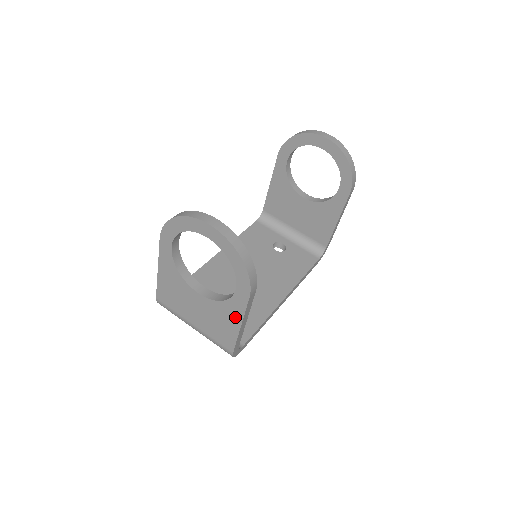
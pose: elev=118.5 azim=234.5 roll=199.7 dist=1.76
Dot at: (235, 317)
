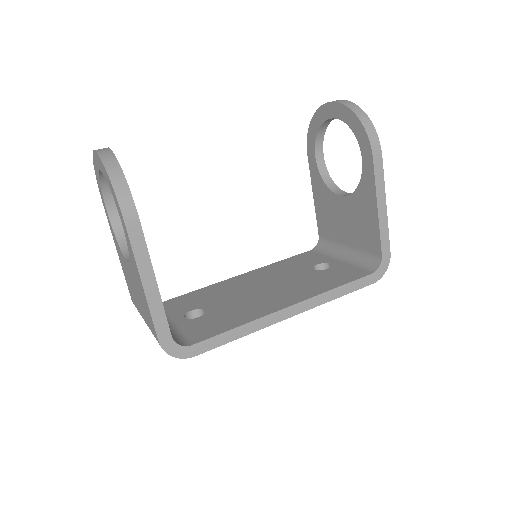
Dot at: (137, 273)
